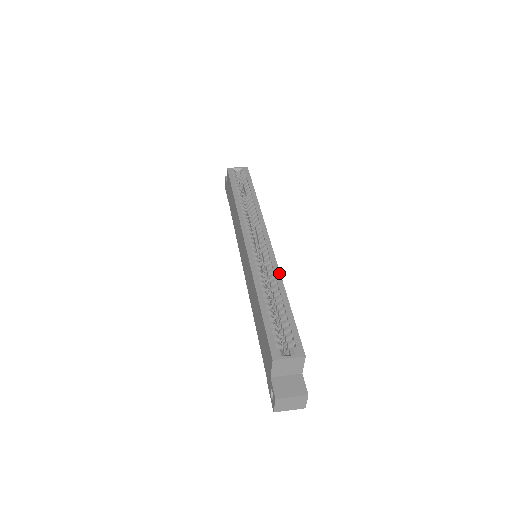
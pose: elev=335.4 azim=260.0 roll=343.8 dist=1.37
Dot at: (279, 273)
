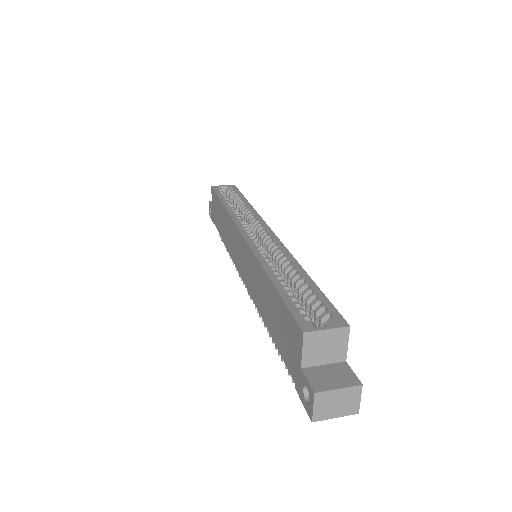
Dot at: (291, 255)
